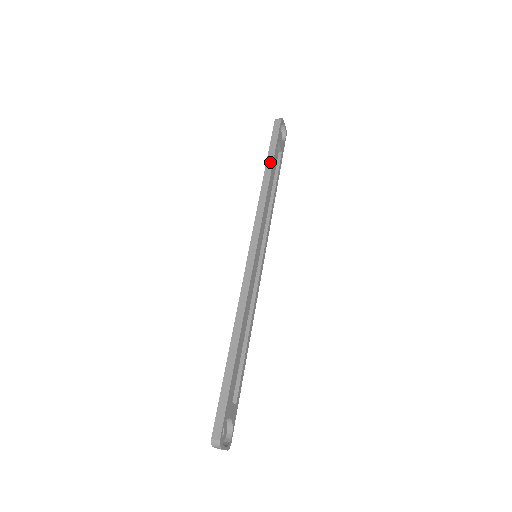
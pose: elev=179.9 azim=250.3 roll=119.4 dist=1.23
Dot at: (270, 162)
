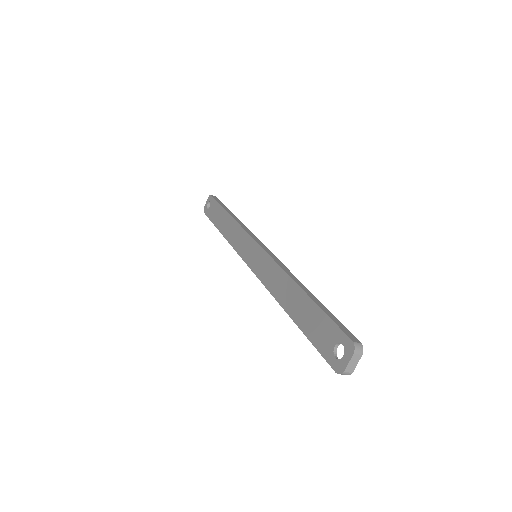
Dot at: (229, 210)
